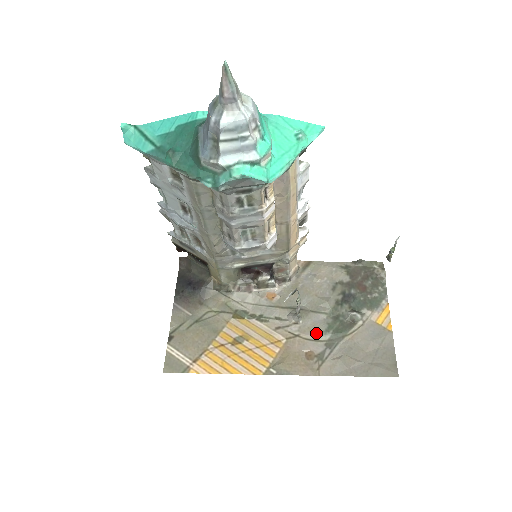
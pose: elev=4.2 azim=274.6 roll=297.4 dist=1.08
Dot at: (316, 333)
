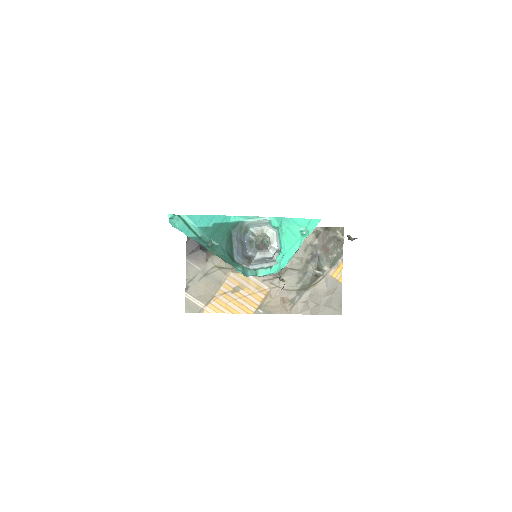
Dot at: (291, 285)
